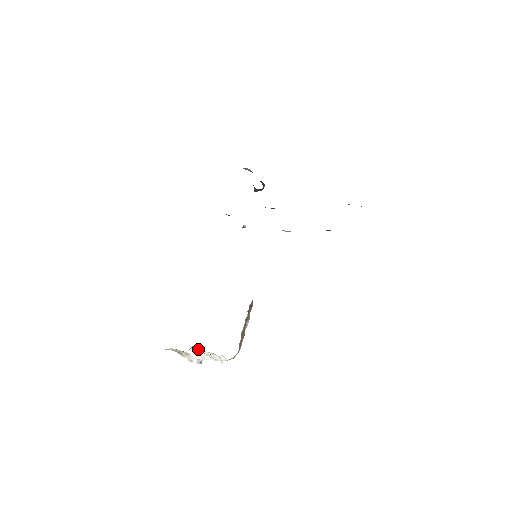
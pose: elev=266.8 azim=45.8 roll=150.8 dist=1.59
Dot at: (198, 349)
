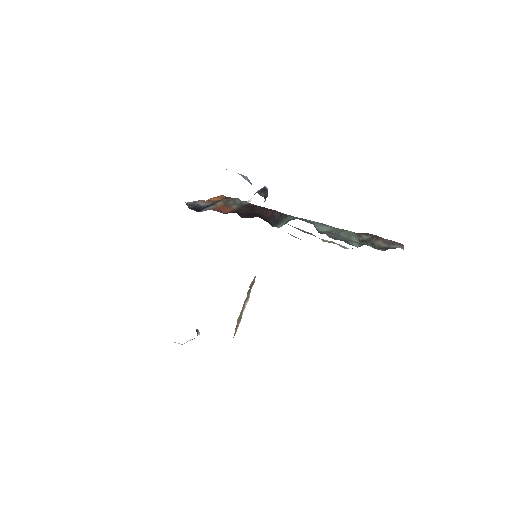
Dot at: occluded
